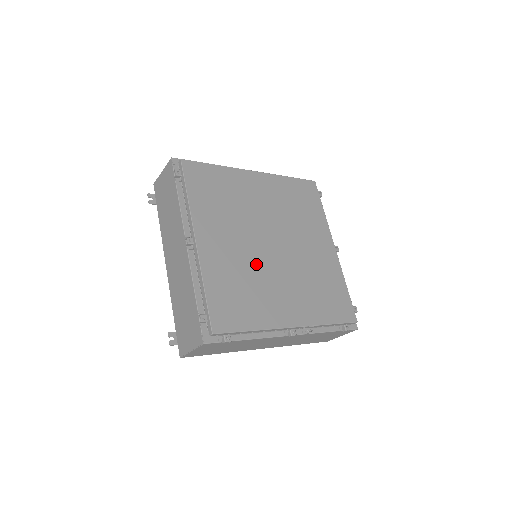
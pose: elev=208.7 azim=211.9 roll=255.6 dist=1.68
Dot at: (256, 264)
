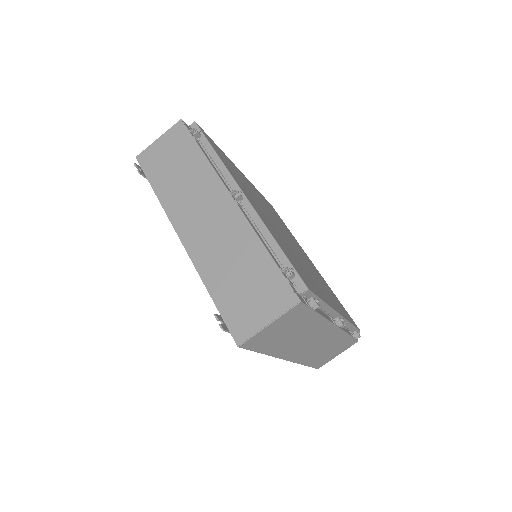
Dot at: (288, 244)
